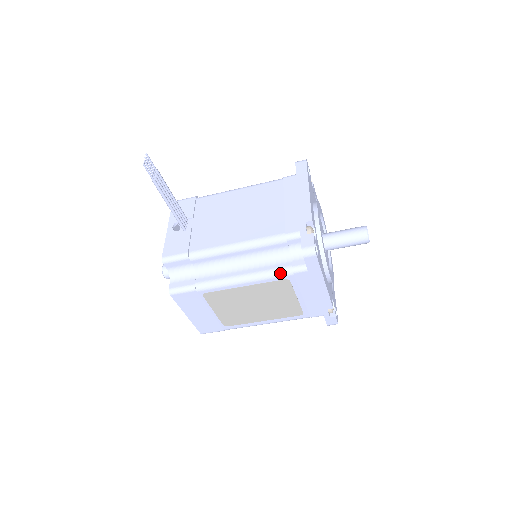
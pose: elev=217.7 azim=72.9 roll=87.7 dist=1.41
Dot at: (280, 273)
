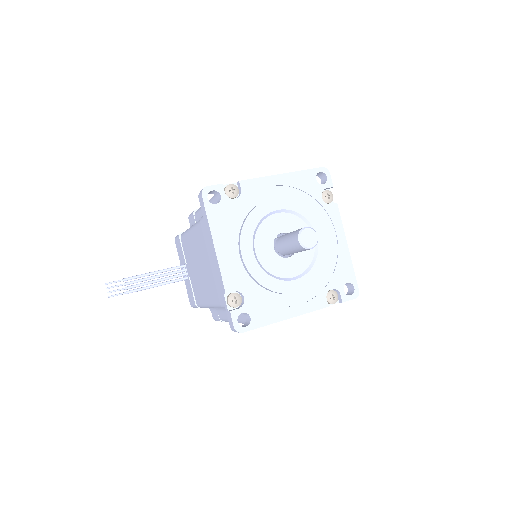
Dot at: occluded
